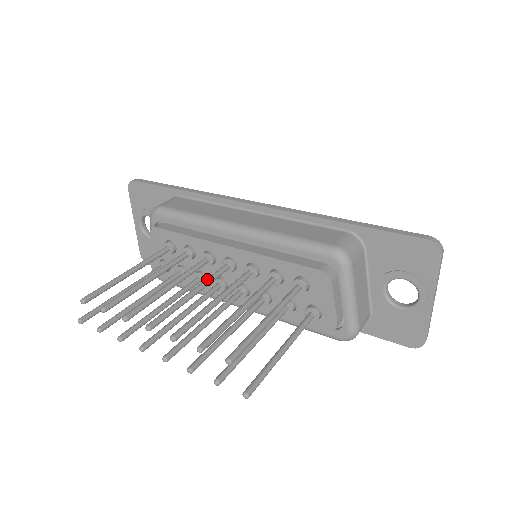
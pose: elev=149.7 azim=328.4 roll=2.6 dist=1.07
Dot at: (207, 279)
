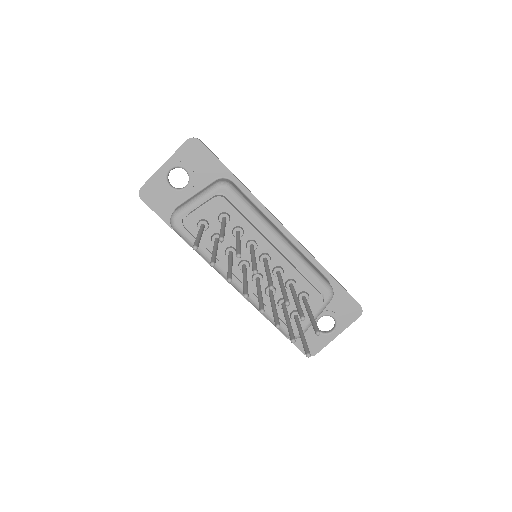
Dot at: (268, 265)
